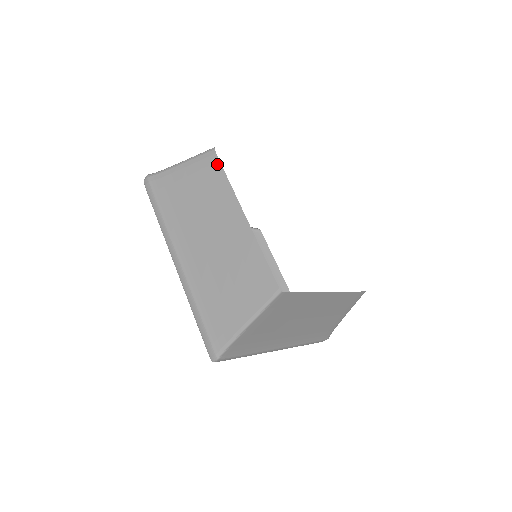
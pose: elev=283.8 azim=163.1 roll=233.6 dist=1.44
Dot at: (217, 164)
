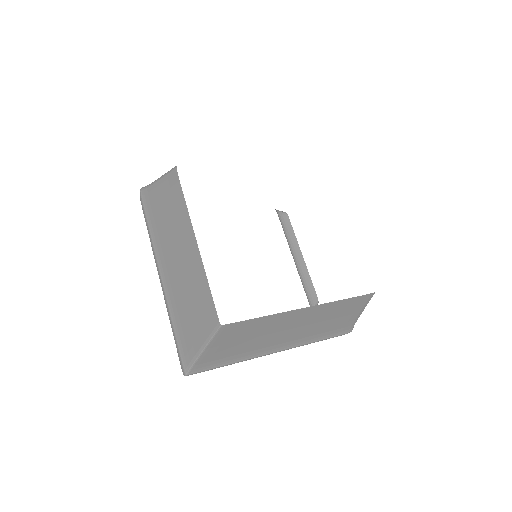
Dot at: (178, 184)
